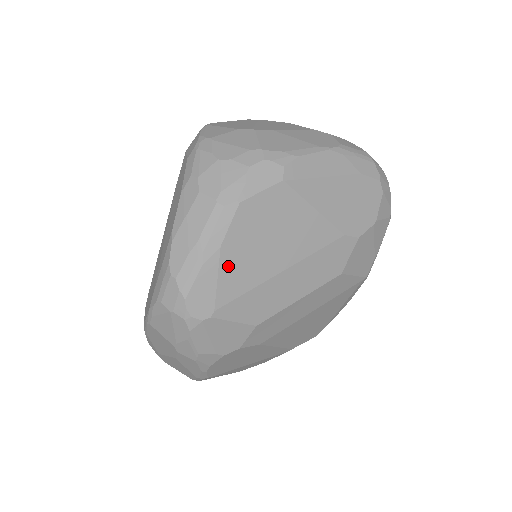
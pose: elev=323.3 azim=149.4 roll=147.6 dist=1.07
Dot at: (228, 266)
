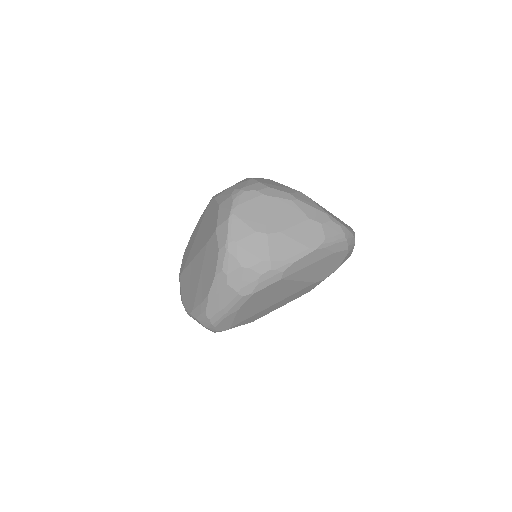
Dot at: (241, 314)
